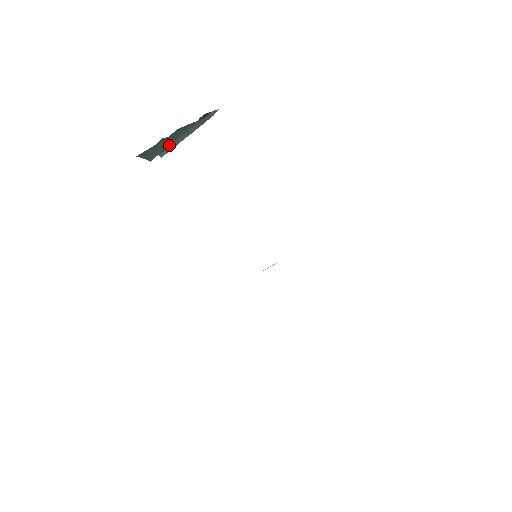
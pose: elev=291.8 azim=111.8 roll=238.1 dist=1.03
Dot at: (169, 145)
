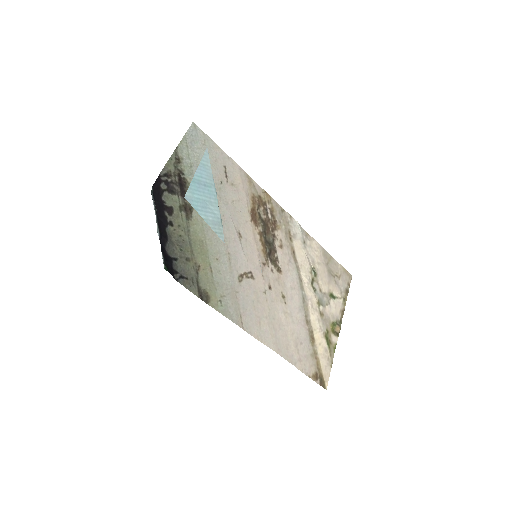
Dot at: occluded
